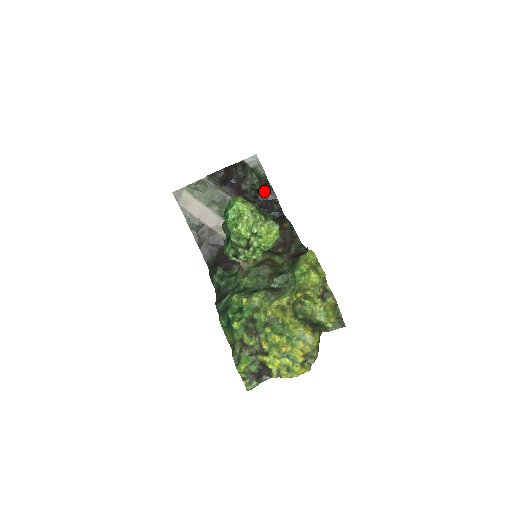
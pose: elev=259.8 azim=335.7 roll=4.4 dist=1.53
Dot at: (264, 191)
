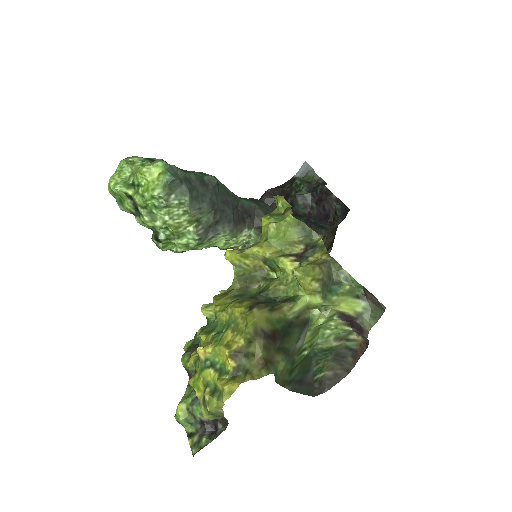
Dot at: (315, 194)
